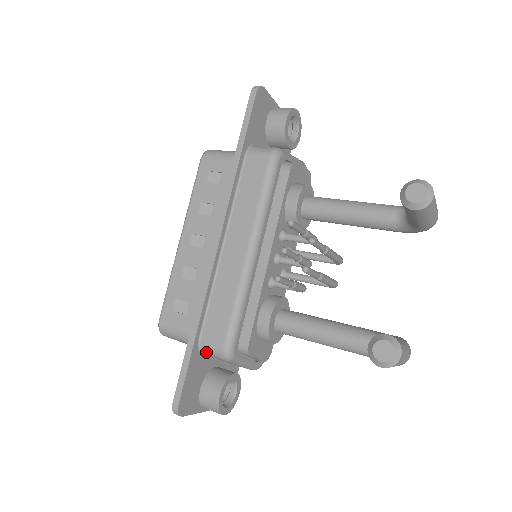
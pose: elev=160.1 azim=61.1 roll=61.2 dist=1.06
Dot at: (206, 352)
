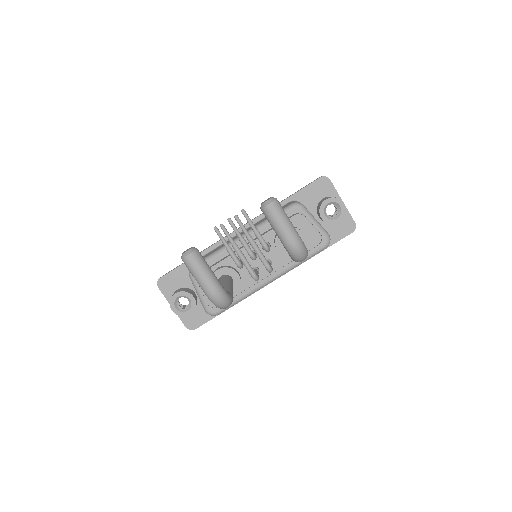
Dot at: occluded
